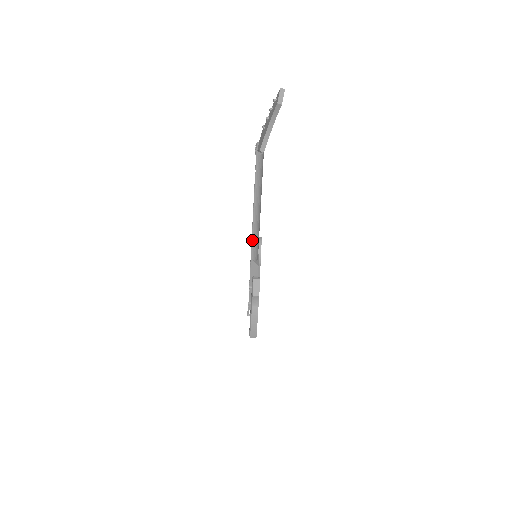
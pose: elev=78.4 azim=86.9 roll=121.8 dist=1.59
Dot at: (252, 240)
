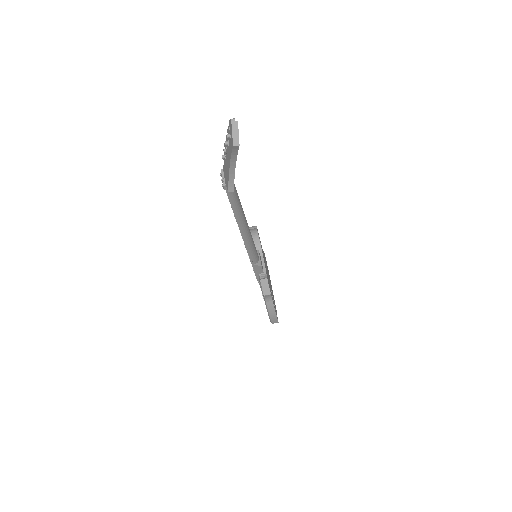
Dot at: (247, 252)
